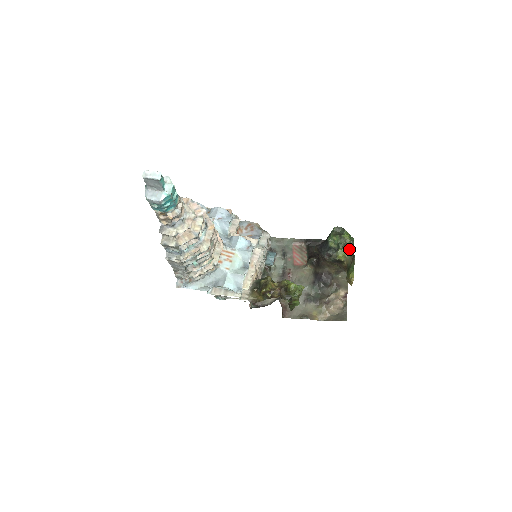
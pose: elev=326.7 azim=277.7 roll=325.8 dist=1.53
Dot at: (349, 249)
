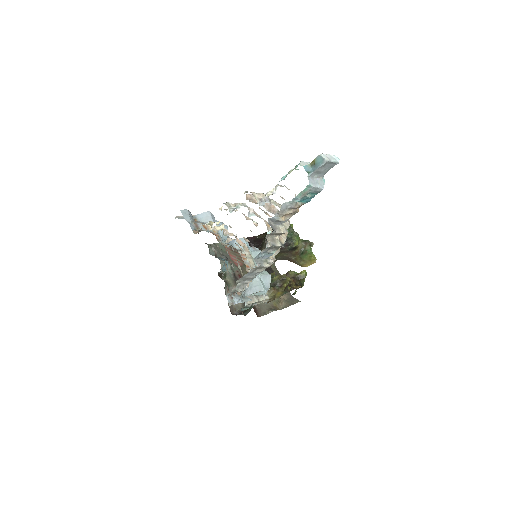
Dot at: (298, 236)
